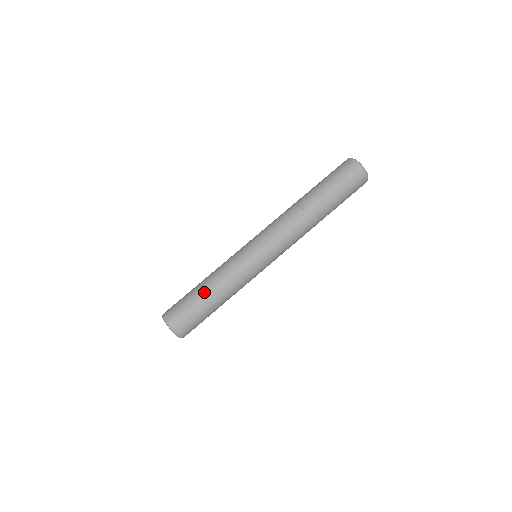
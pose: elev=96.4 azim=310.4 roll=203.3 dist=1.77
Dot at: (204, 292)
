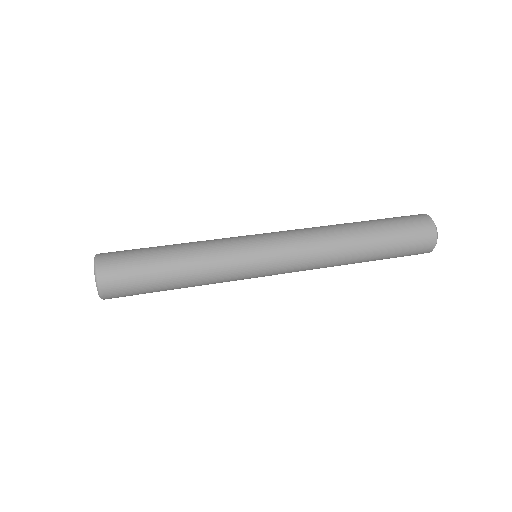
Dot at: (167, 246)
